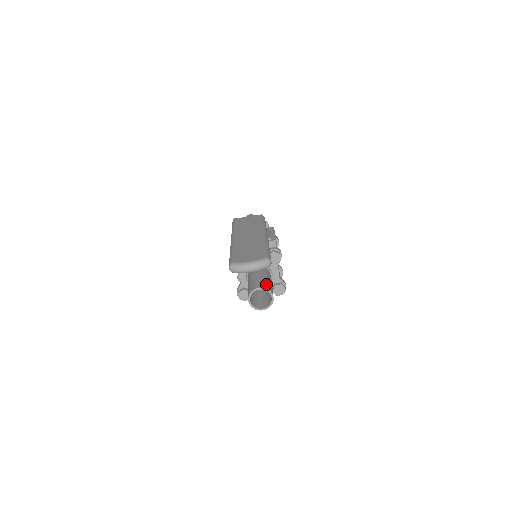
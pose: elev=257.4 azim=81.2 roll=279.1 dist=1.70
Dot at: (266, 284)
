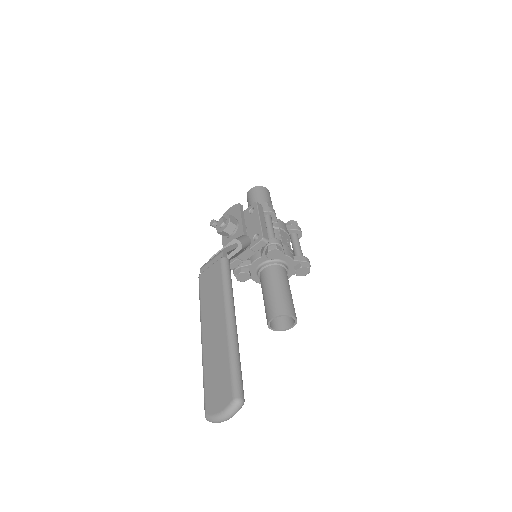
Dot at: (278, 305)
